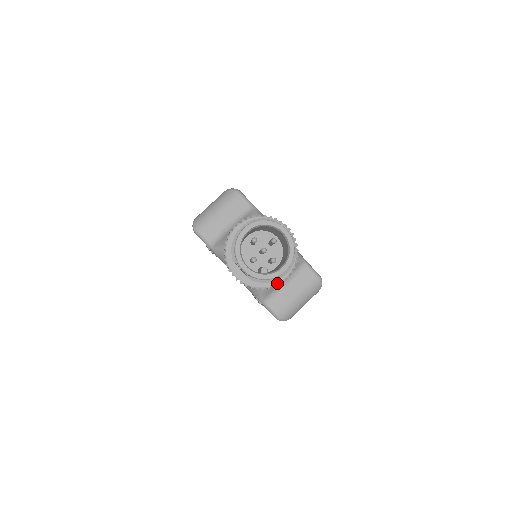
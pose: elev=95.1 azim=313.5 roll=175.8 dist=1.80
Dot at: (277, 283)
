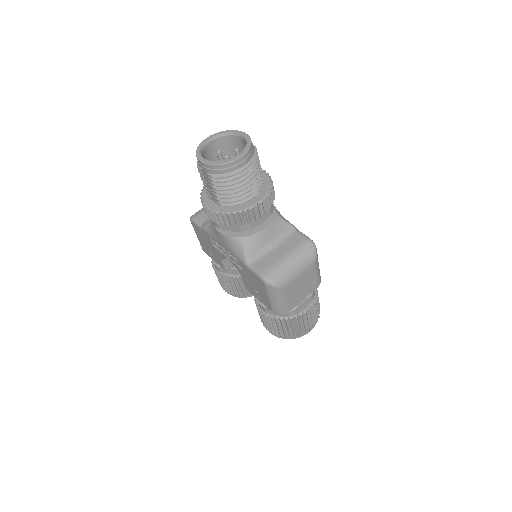
Dot at: (248, 207)
